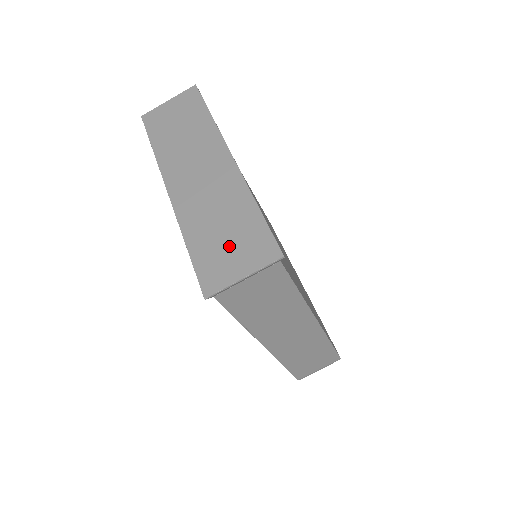
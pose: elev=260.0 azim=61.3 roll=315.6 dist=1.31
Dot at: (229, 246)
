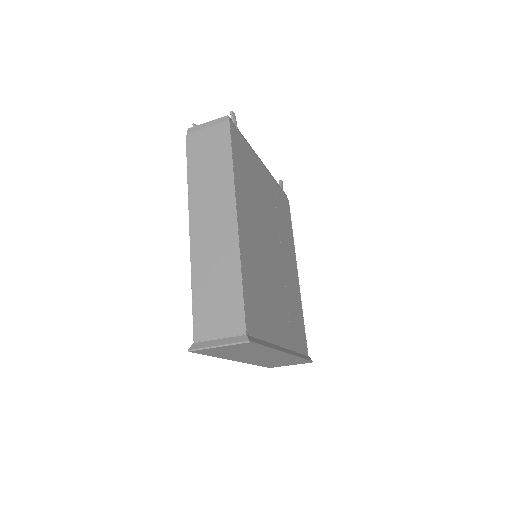
Dot at: occluded
